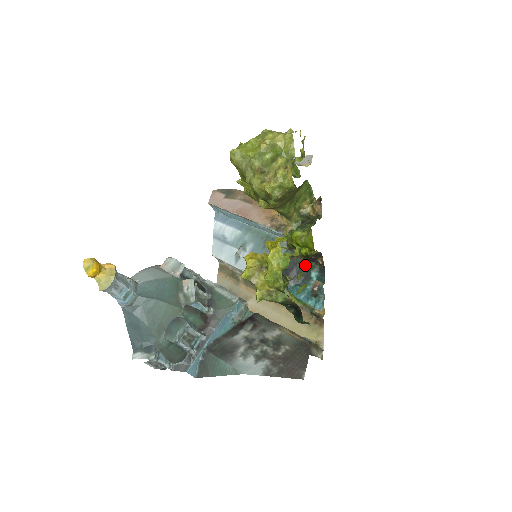
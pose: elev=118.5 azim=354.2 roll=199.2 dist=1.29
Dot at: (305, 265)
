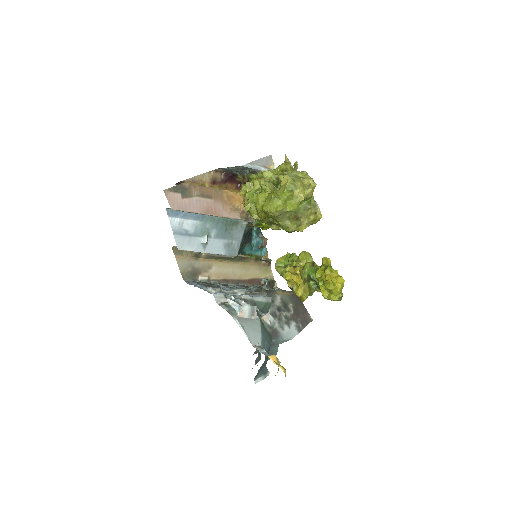
Dot at: (251, 229)
